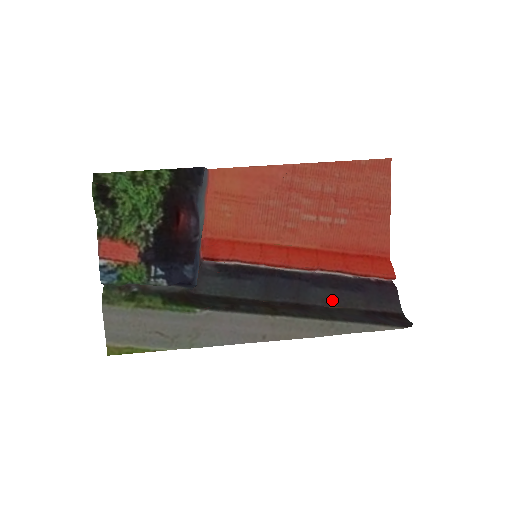
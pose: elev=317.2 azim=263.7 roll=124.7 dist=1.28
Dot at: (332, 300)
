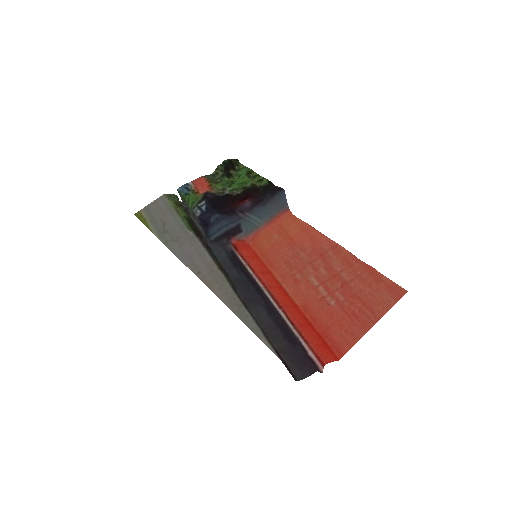
Dot at: (264, 323)
